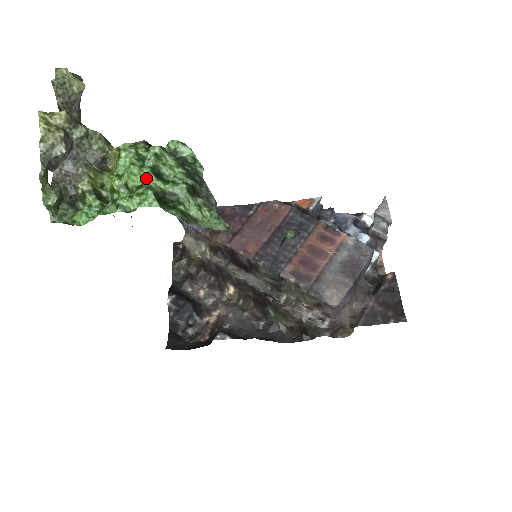
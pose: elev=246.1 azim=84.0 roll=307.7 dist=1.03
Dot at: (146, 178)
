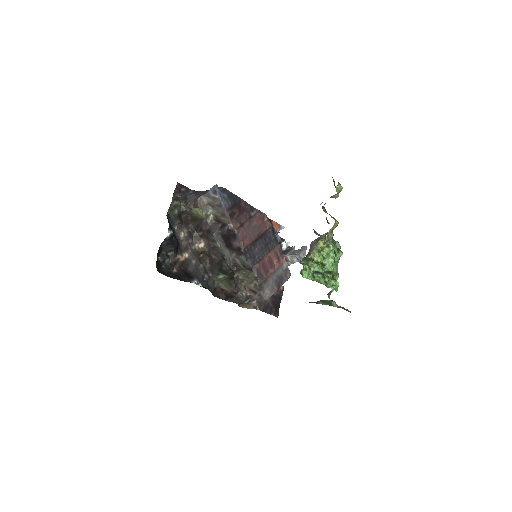
Dot at: (334, 269)
